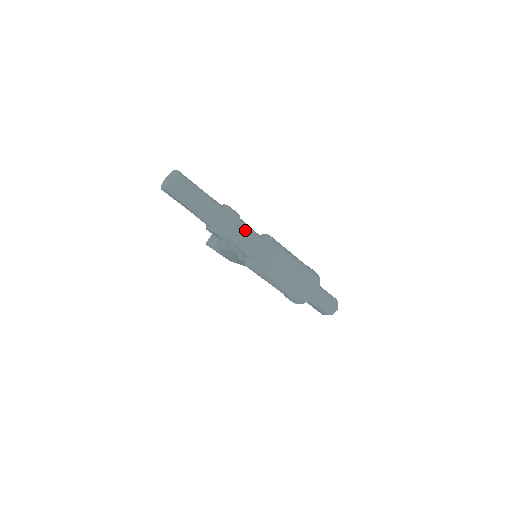
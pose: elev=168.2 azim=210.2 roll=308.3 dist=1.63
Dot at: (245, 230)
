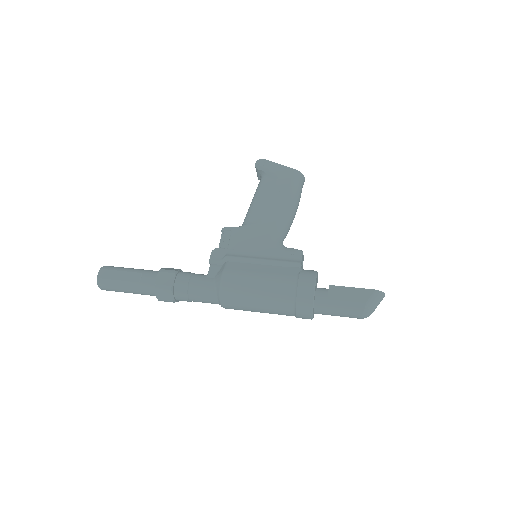
Dot at: (185, 297)
